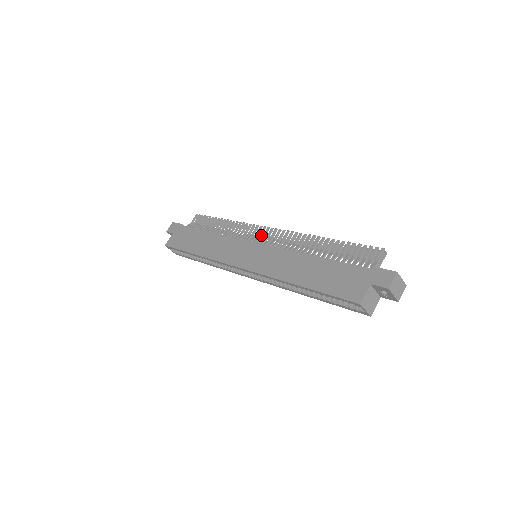
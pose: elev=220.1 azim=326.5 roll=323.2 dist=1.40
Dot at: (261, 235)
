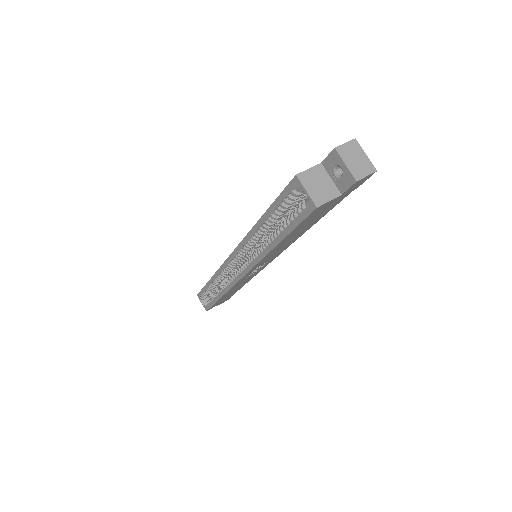
Dot at: occluded
